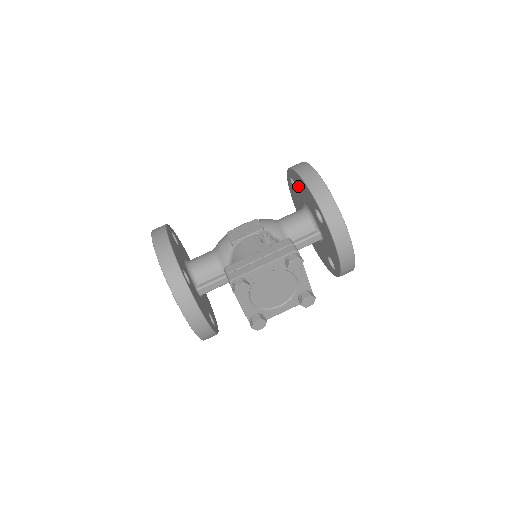
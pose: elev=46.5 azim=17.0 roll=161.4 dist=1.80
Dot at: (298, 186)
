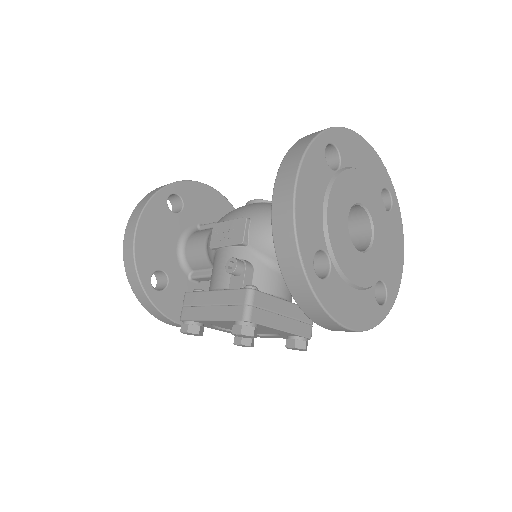
Dot at: occluded
